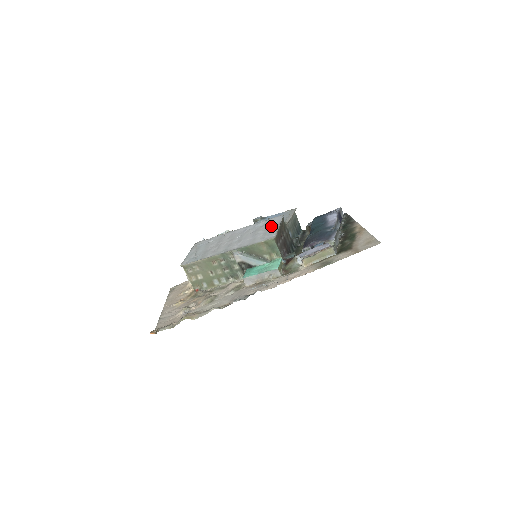
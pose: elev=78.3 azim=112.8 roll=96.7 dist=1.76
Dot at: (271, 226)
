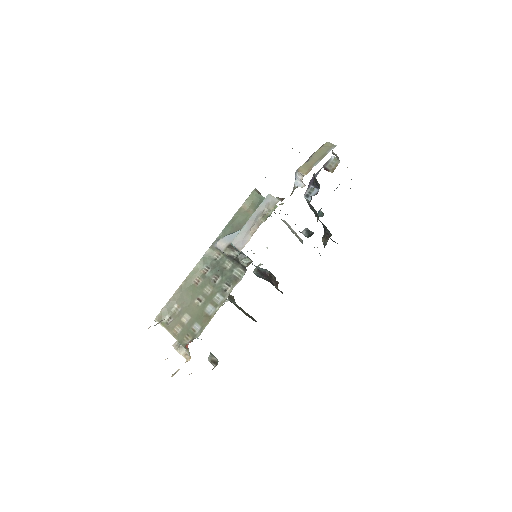
Dot at: occluded
